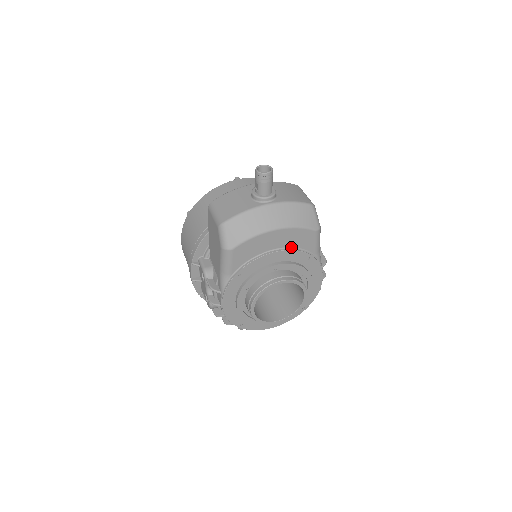
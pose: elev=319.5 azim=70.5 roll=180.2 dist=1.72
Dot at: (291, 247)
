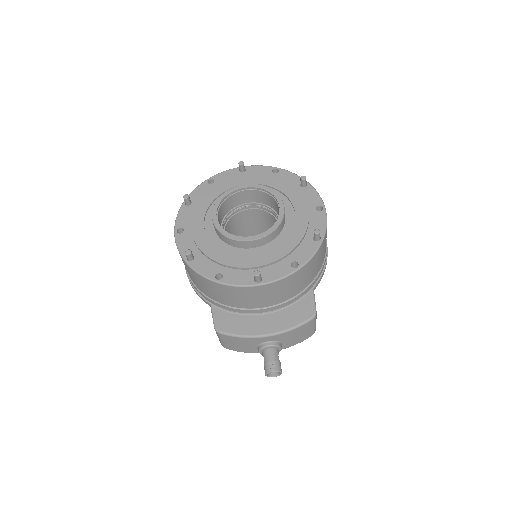
Dot at: occluded
